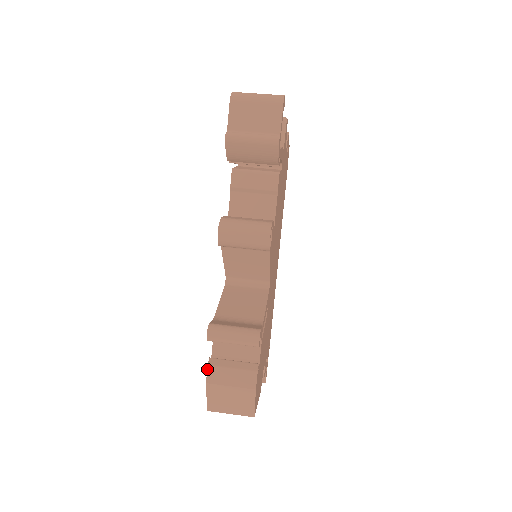
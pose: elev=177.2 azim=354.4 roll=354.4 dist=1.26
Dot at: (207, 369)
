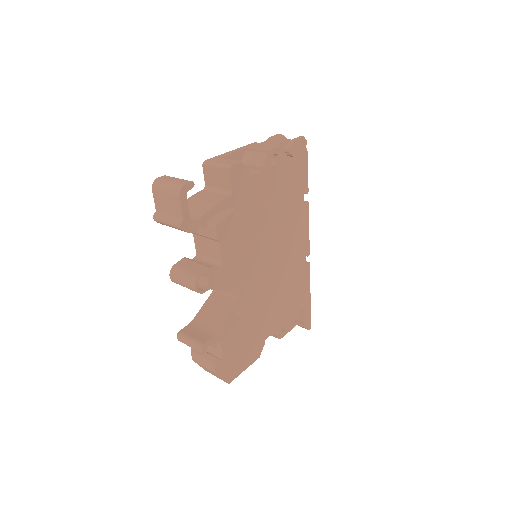
Dot at: (191, 353)
